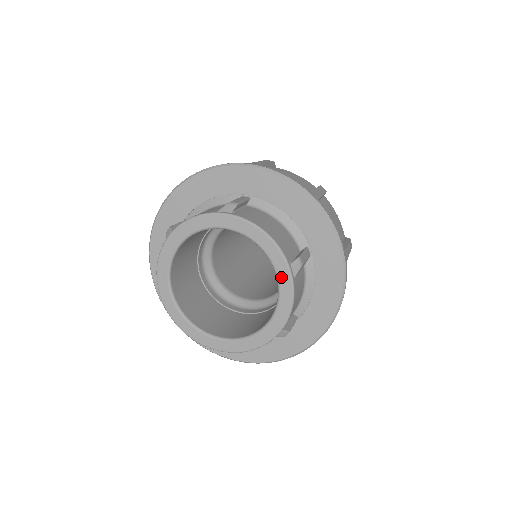
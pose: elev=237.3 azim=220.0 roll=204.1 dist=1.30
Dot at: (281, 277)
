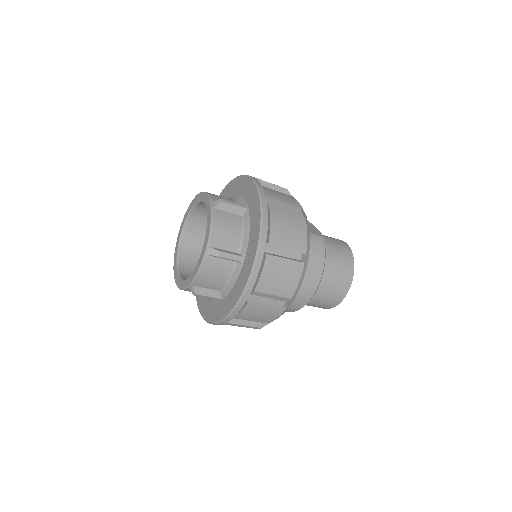
Dot at: (208, 210)
